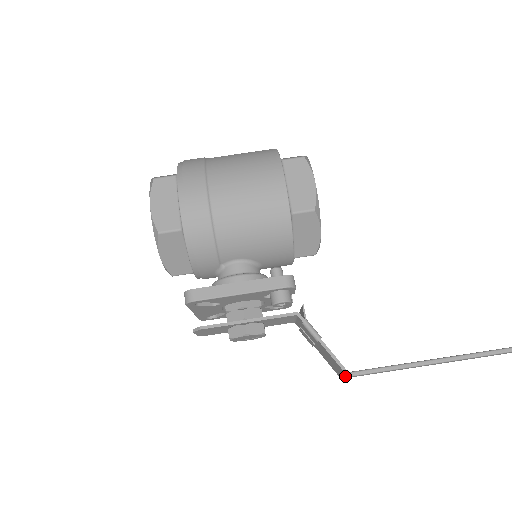
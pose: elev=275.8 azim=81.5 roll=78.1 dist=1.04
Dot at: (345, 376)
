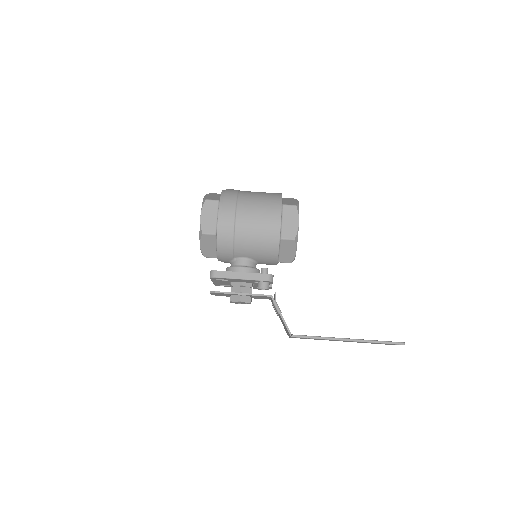
Dot at: (290, 336)
